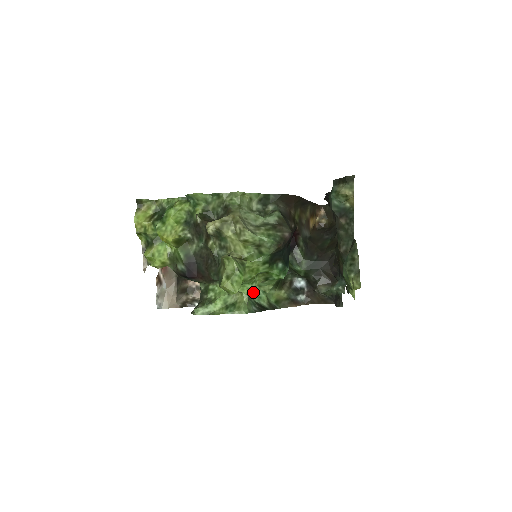
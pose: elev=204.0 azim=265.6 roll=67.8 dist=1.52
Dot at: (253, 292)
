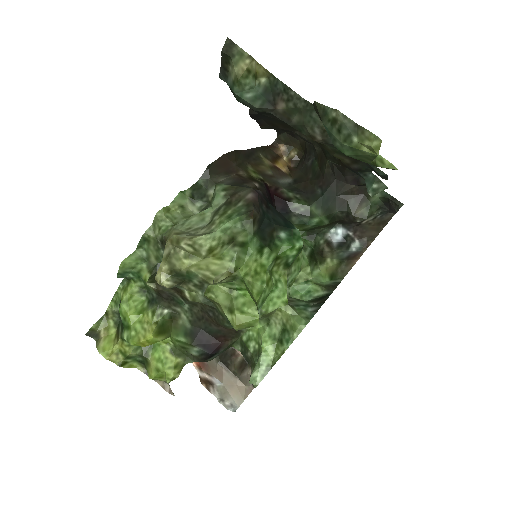
Dot at: (295, 294)
